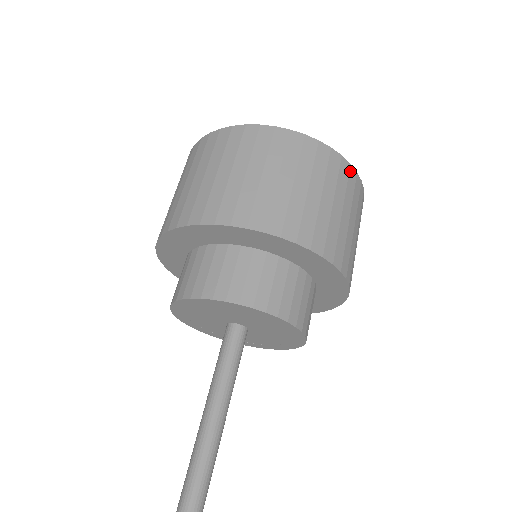
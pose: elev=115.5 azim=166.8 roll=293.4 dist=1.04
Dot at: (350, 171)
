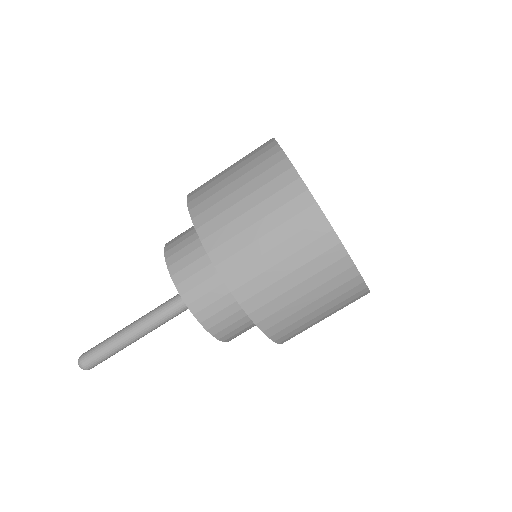
Dot at: occluded
